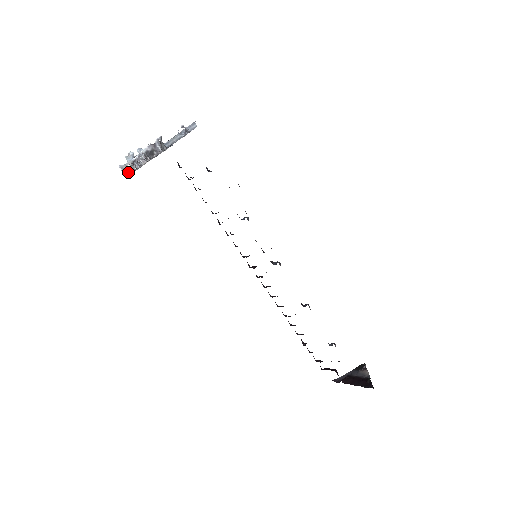
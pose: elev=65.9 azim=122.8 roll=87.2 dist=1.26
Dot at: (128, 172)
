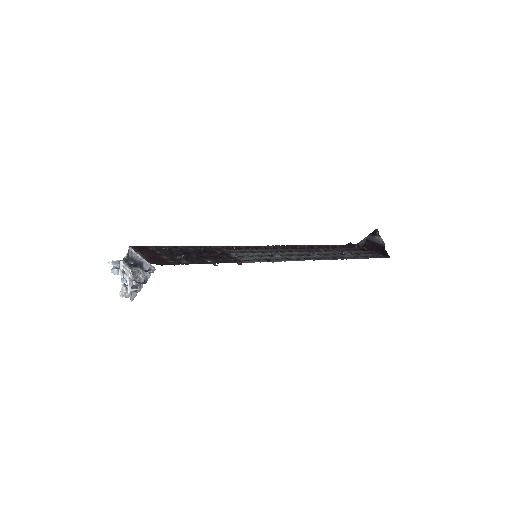
Dot at: (129, 295)
